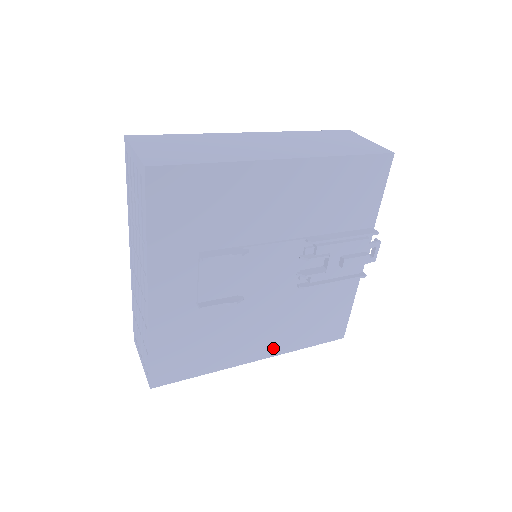
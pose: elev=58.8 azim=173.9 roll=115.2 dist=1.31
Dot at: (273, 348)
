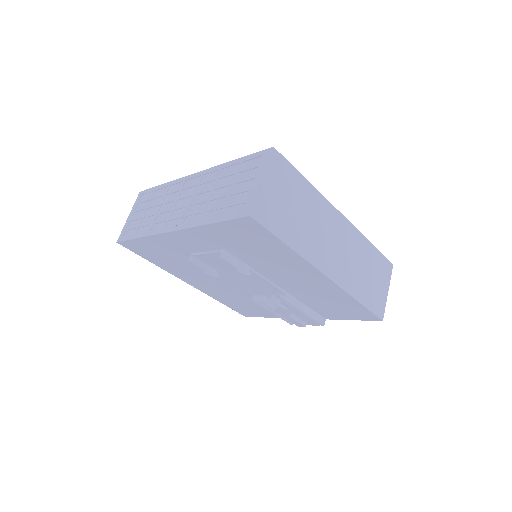
Dot at: (204, 289)
